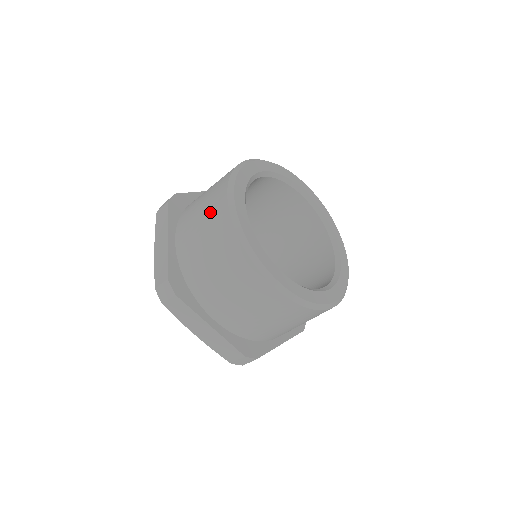
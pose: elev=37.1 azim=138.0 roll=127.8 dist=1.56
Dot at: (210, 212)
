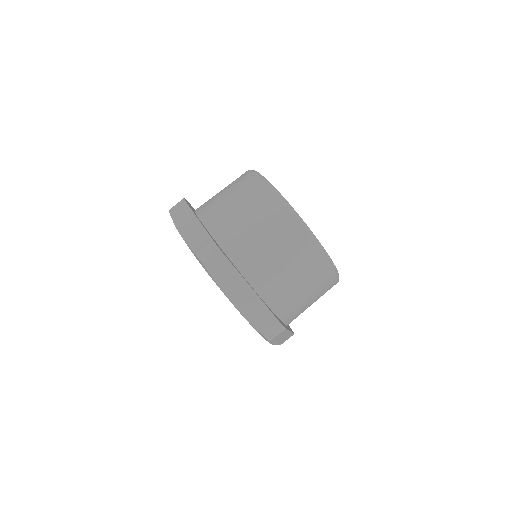
Dot at: occluded
